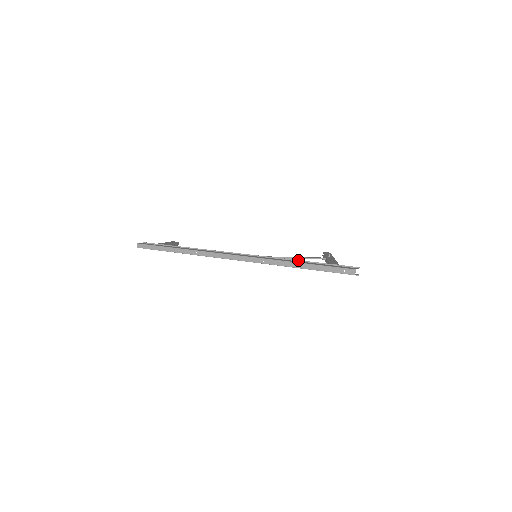
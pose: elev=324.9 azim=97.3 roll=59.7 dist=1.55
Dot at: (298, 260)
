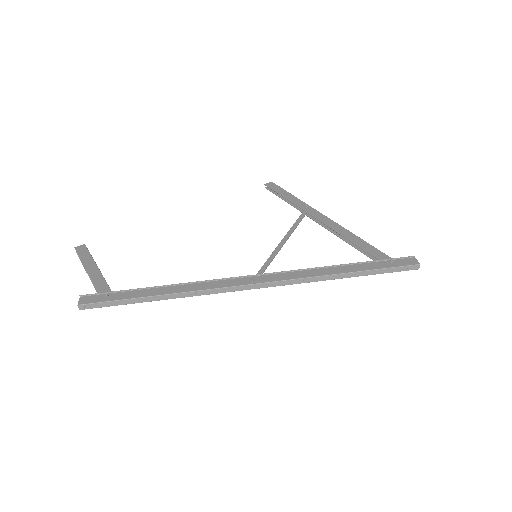
Dot at: (342, 265)
